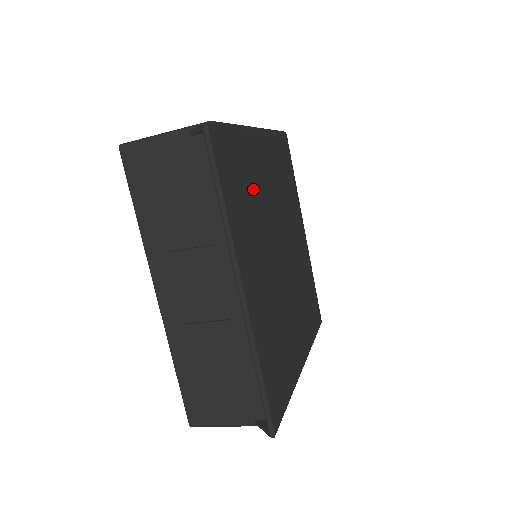
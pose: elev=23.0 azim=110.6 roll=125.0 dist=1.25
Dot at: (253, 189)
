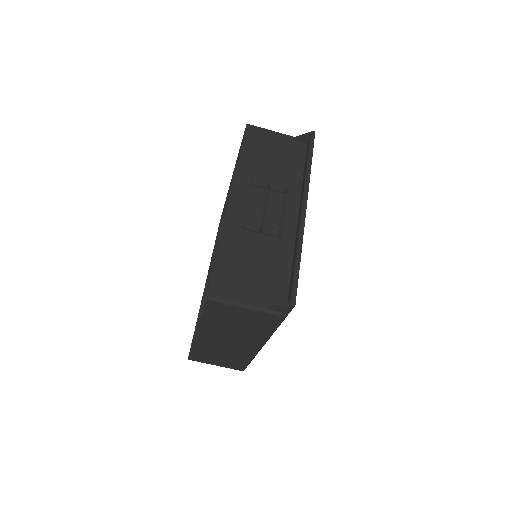
Dot at: occluded
